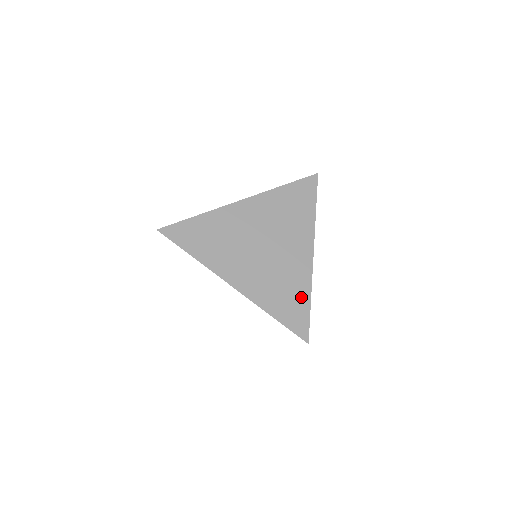
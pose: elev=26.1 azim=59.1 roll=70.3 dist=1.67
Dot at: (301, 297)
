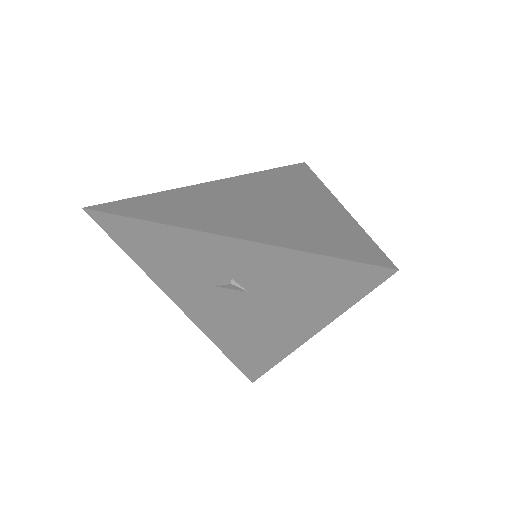
Dot at: (347, 231)
